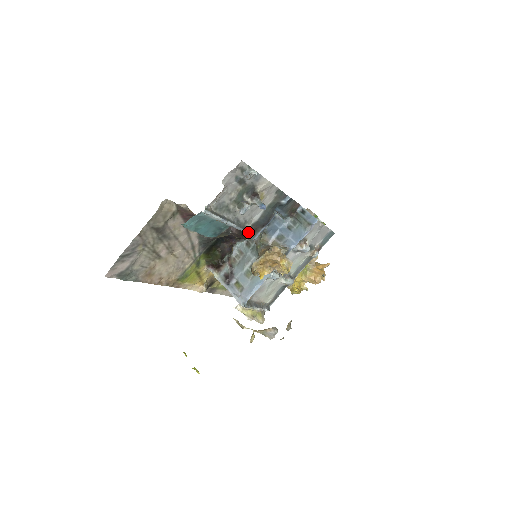
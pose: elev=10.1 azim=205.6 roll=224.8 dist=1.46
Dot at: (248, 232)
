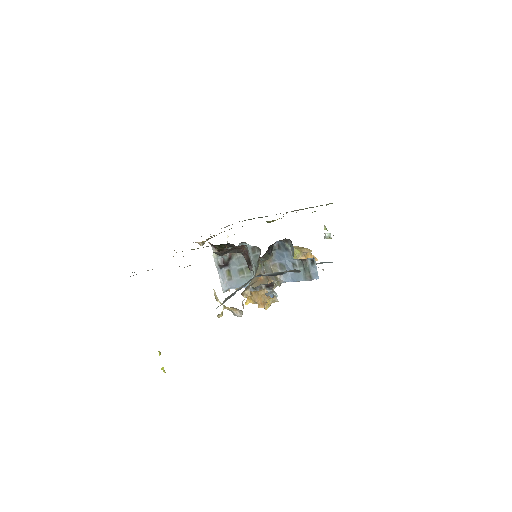
Dot at: (253, 278)
